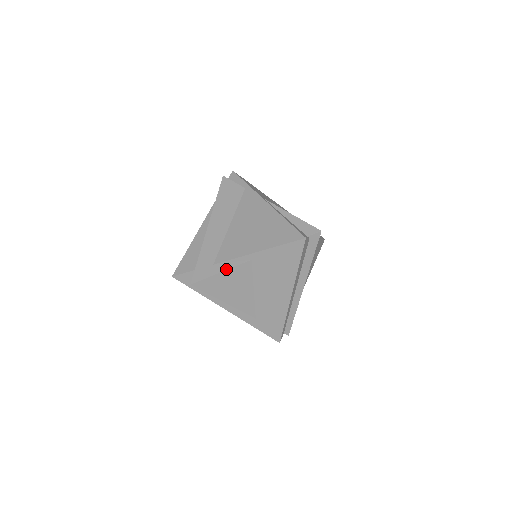
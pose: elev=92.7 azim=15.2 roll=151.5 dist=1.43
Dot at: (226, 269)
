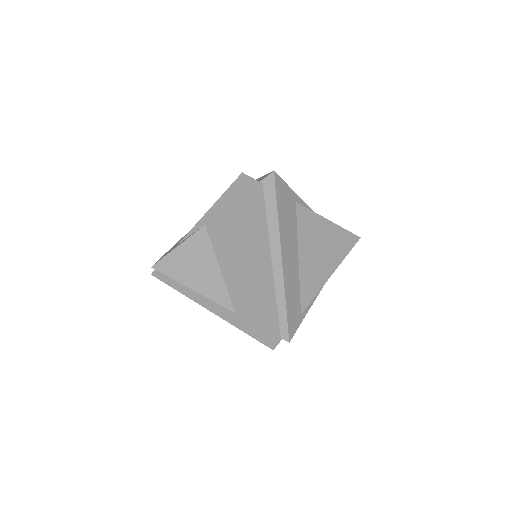
Dot at: (182, 242)
